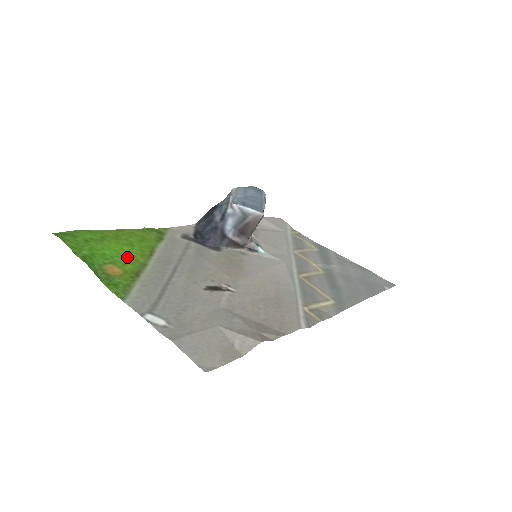
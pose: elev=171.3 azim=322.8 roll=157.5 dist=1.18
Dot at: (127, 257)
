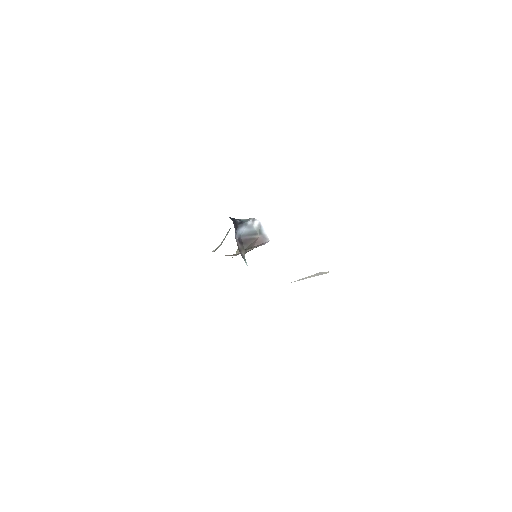
Dot at: occluded
